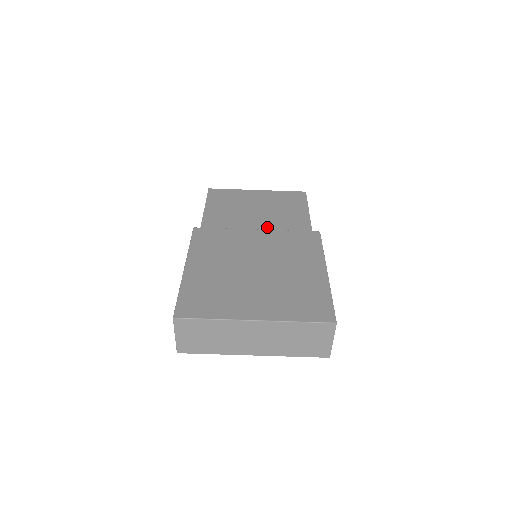
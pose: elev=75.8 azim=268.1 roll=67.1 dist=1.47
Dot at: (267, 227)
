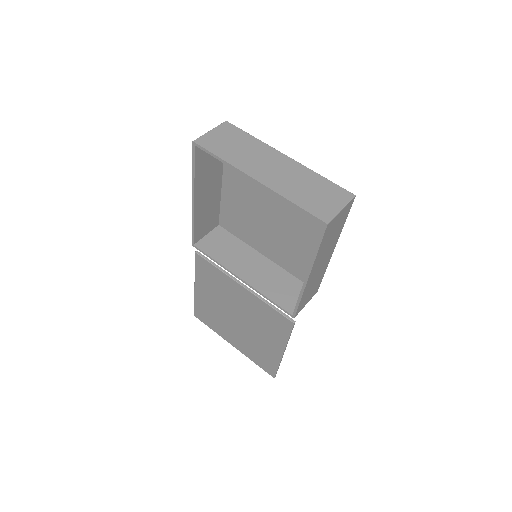
Dot at: occluded
